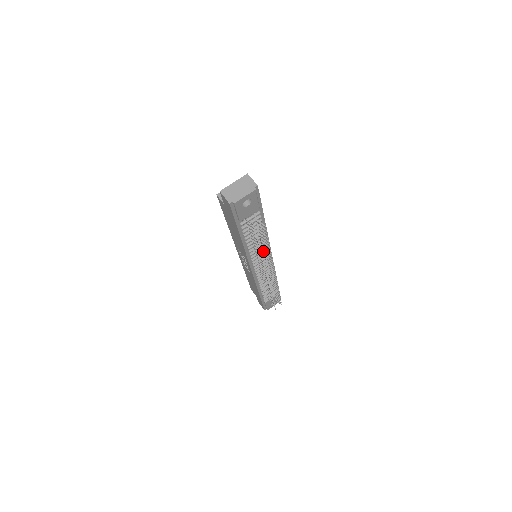
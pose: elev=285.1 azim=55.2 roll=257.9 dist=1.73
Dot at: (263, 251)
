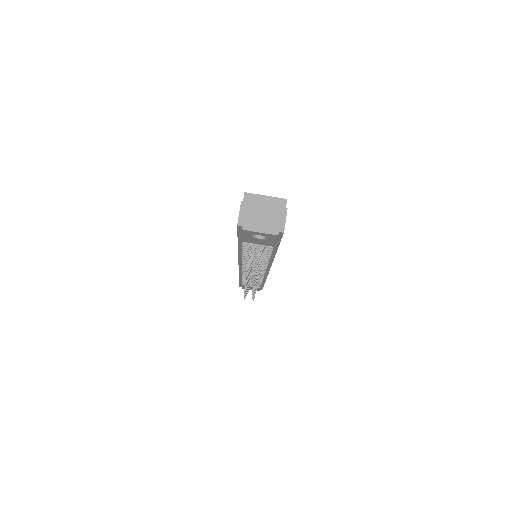
Dot at: occluded
